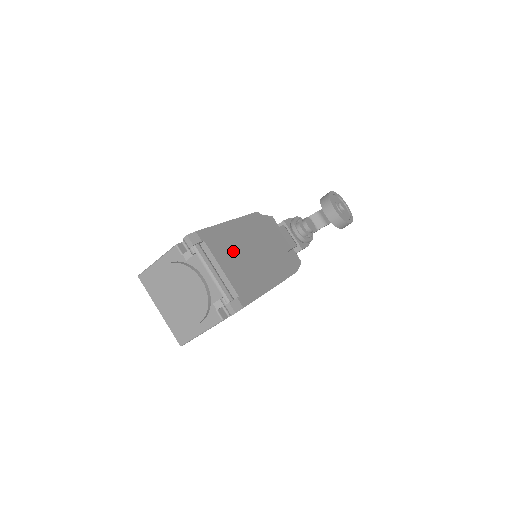
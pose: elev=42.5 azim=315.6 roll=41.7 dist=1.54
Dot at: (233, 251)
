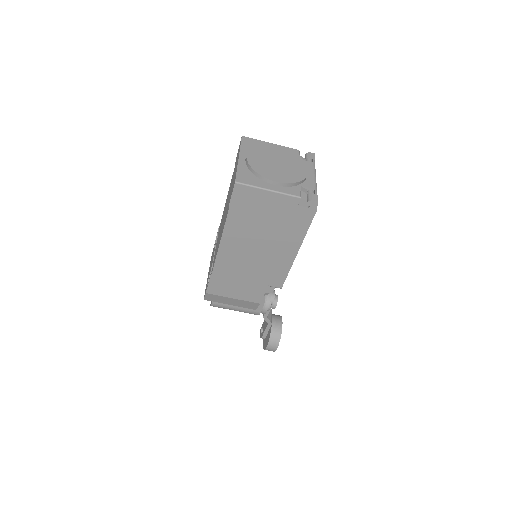
Dot at: occluded
